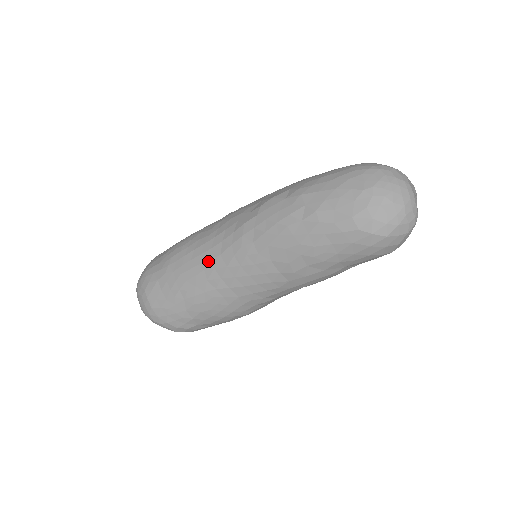
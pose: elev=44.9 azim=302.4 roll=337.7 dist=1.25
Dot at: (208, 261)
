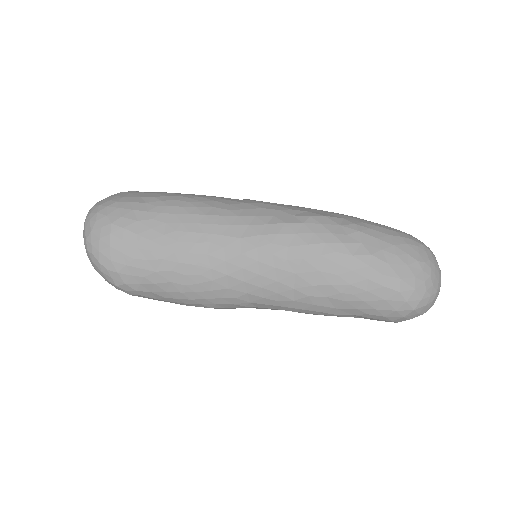
Dot at: (220, 236)
